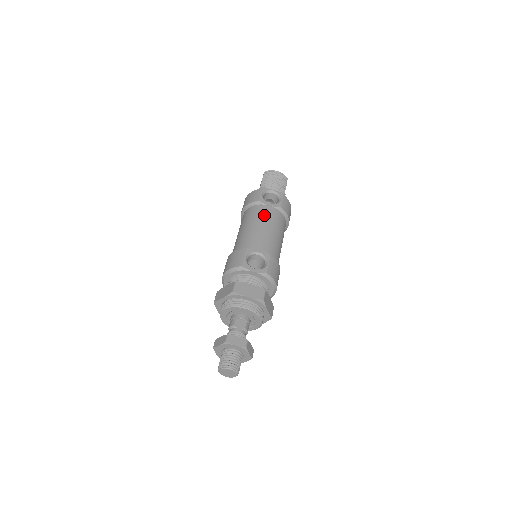
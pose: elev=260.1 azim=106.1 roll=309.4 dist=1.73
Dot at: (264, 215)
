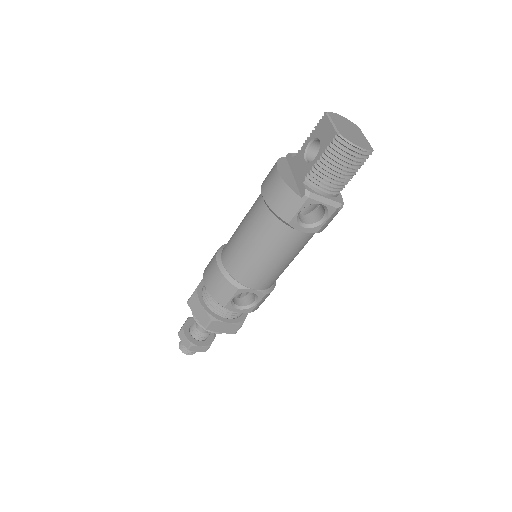
Dot at: (284, 246)
